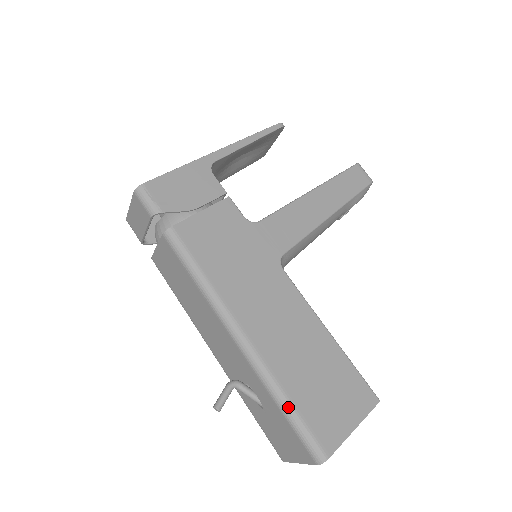
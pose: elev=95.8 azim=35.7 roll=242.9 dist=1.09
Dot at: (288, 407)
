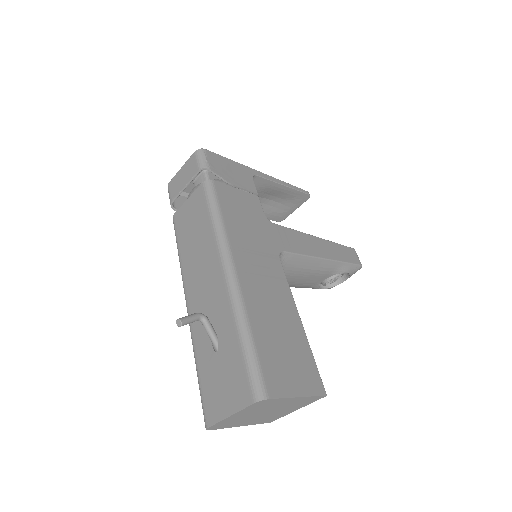
Dot at: (249, 338)
